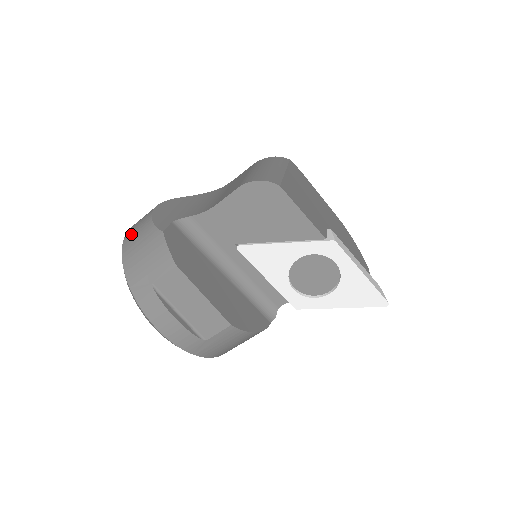
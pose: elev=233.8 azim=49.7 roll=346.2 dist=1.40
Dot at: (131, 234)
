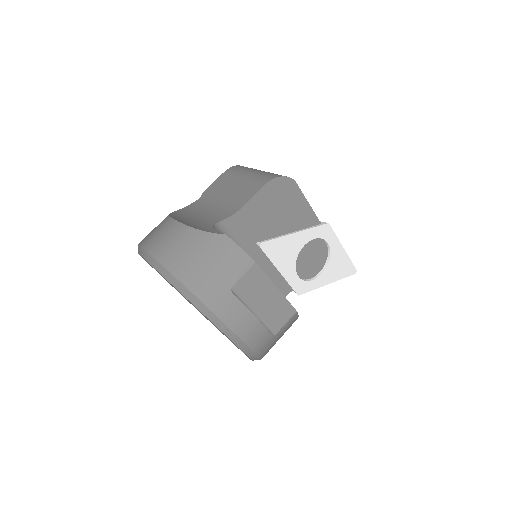
Dot at: (167, 251)
